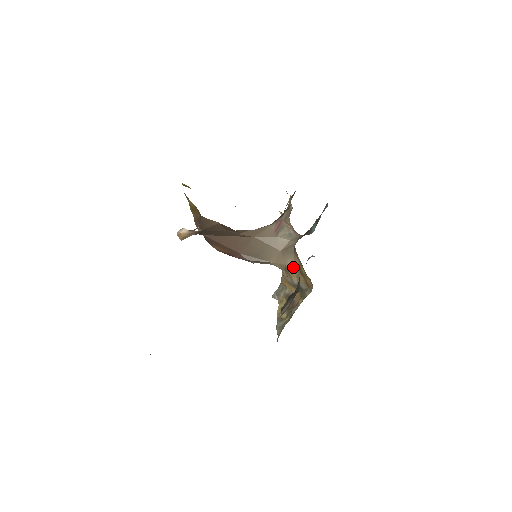
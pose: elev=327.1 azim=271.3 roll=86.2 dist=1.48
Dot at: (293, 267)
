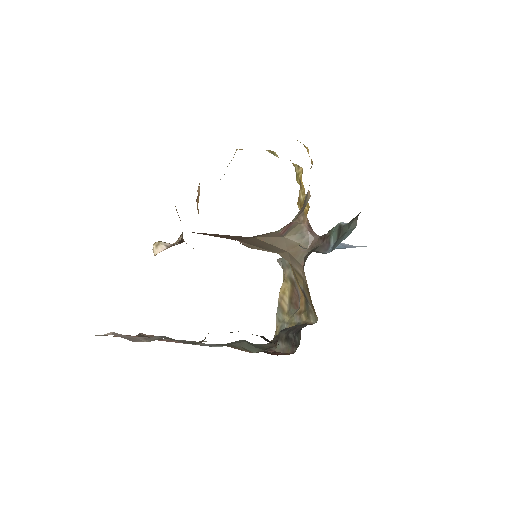
Dot at: (300, 275)
